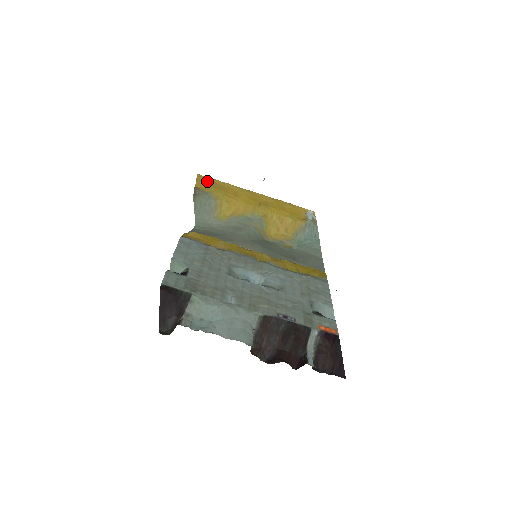
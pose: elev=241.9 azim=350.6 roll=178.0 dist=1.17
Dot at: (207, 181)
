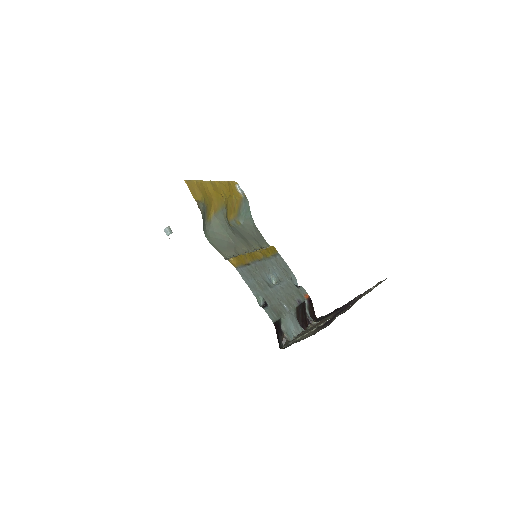
Dot at: (194, 187)
